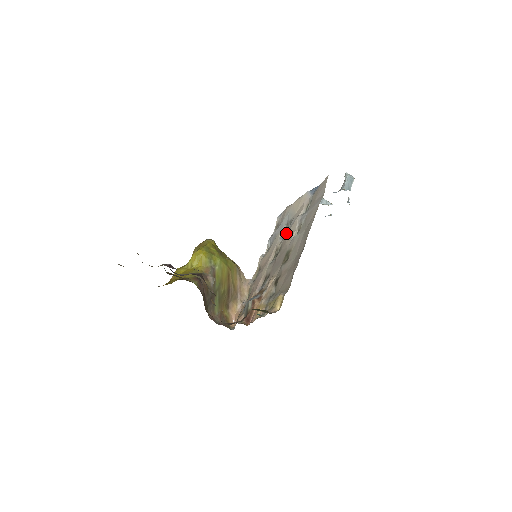
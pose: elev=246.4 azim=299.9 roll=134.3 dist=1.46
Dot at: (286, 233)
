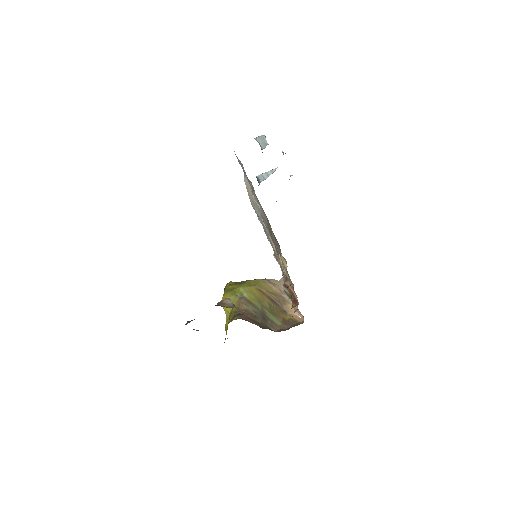
Dot at: occluded
